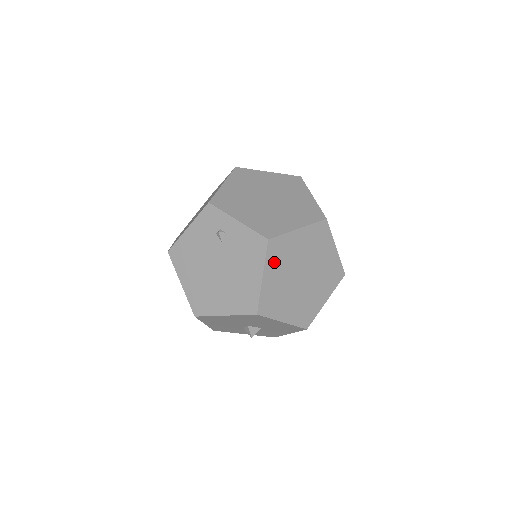
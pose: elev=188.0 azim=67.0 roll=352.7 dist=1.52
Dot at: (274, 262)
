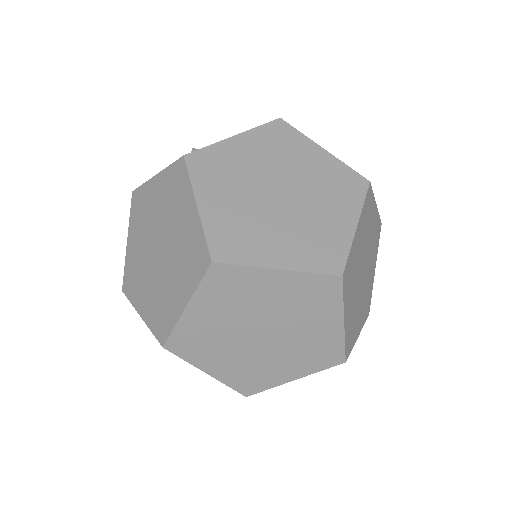
Dot at: (201, 354)
